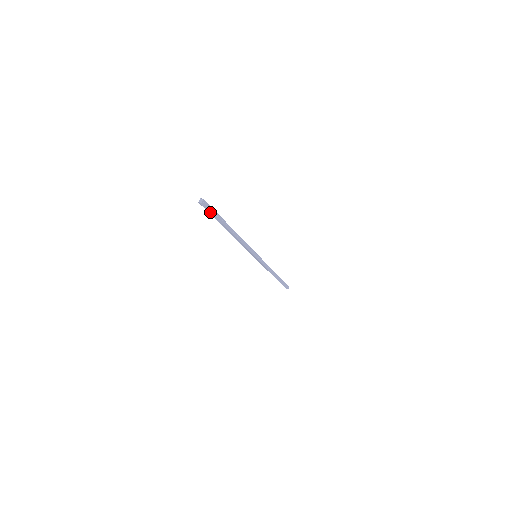
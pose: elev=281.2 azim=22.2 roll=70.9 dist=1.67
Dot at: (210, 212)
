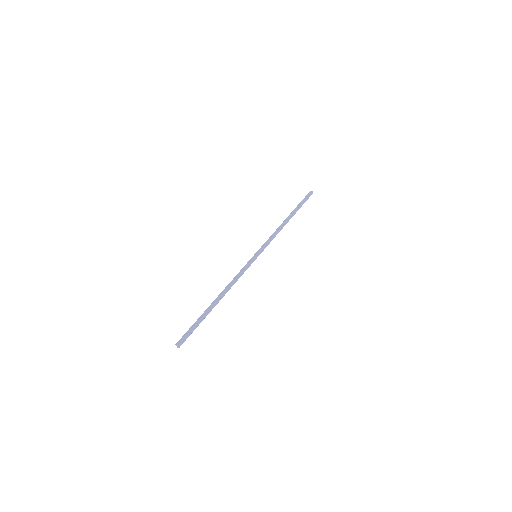
Dot at: occluded
